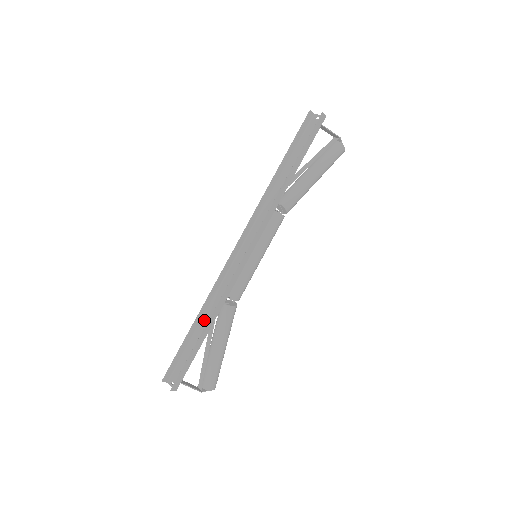
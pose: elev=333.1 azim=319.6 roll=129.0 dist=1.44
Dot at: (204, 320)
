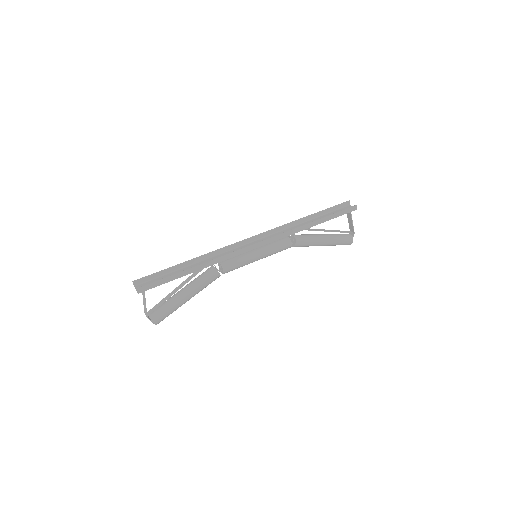
Dot at: (194, 265)
